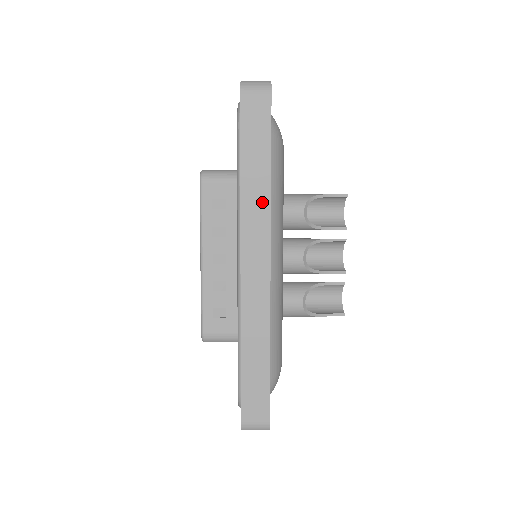
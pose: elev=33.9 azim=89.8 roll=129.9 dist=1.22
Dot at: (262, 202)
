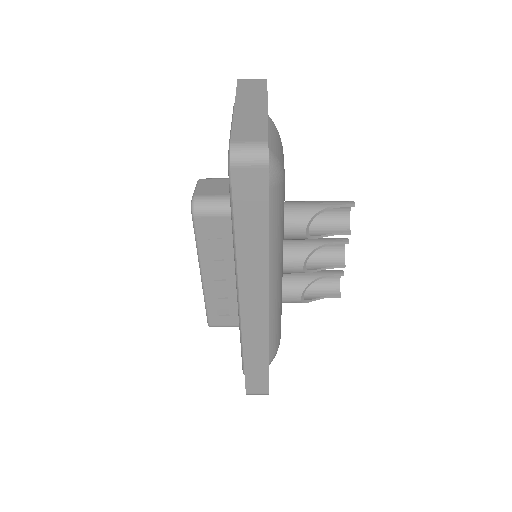
Dot at: (259, 264)
